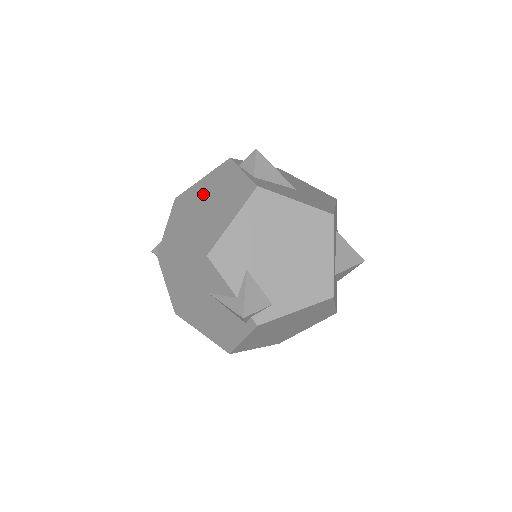
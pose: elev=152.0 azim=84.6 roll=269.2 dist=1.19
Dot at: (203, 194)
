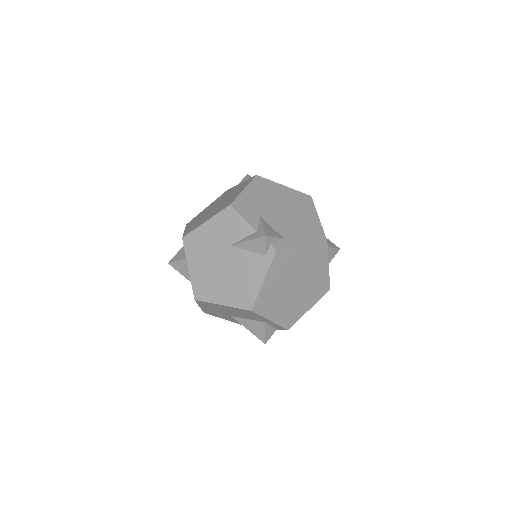
Dot at: (212, 206)
